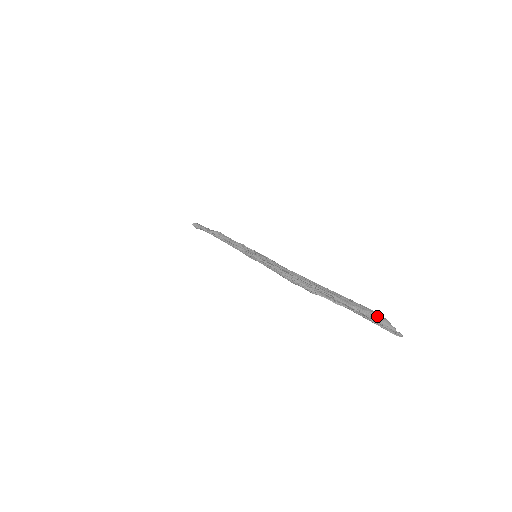
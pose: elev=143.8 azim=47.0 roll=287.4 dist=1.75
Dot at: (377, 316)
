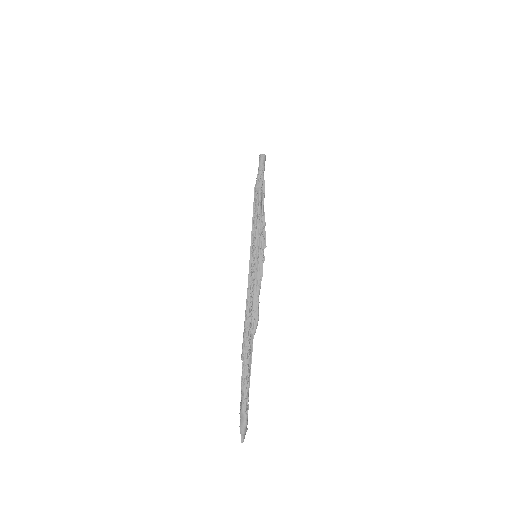
Dot at: (241, 415)
